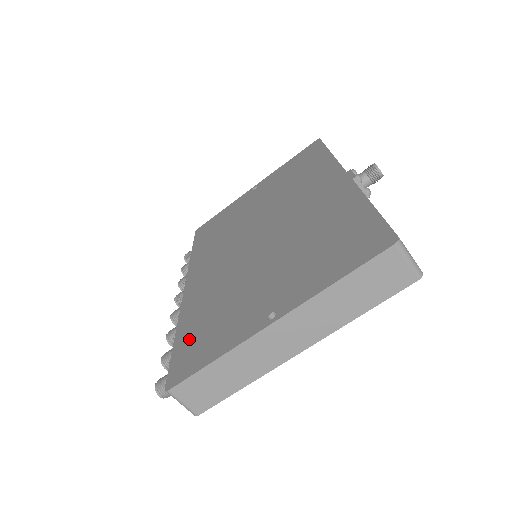
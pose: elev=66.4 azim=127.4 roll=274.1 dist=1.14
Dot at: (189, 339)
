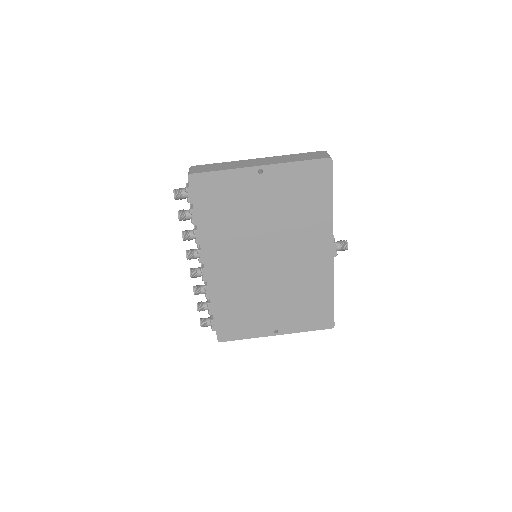
Dot at: occluded
